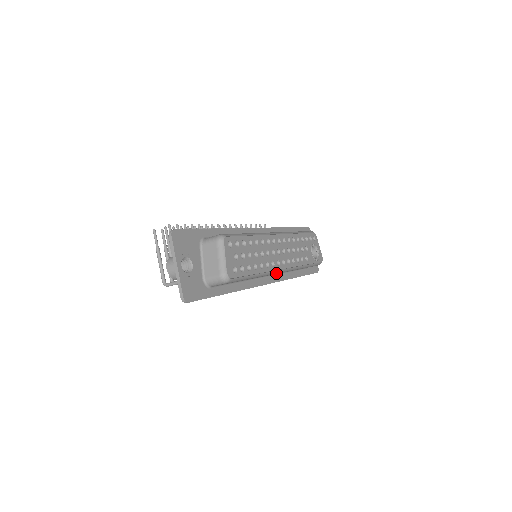
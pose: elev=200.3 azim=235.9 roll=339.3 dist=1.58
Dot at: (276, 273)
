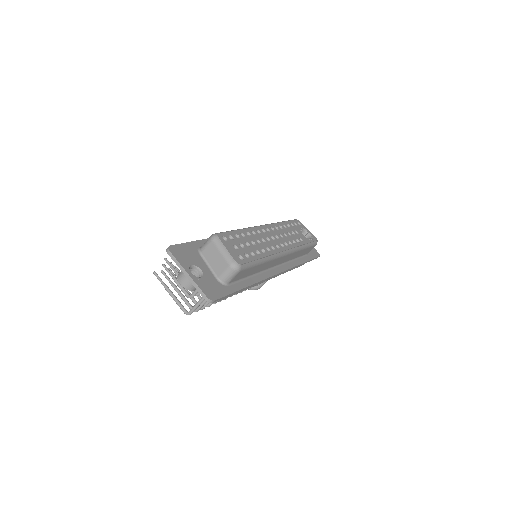
Dot at: (280, 257)
